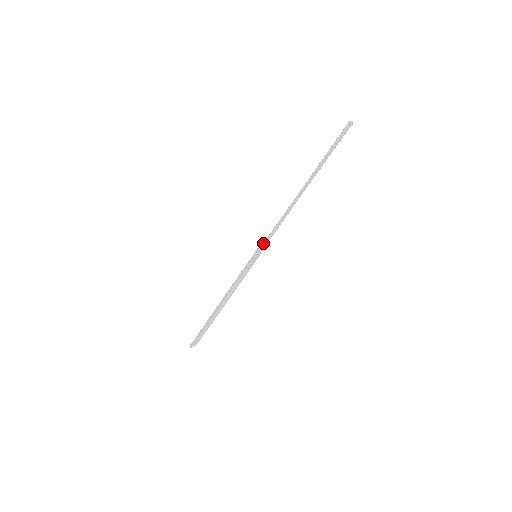
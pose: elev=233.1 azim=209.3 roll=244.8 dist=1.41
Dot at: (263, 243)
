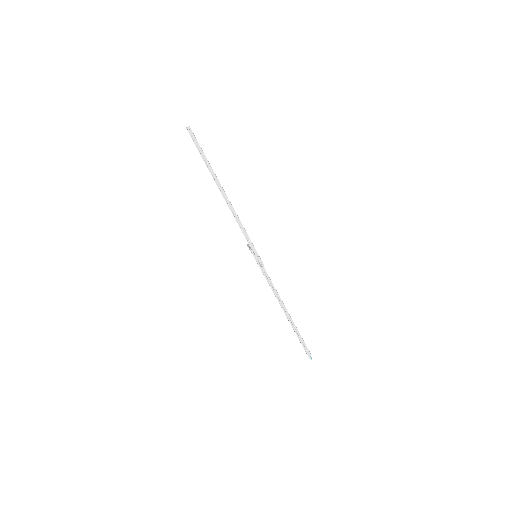
Dot at: (249, 243)
